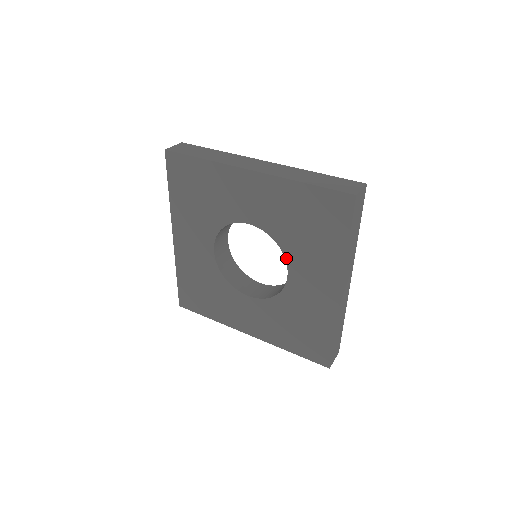
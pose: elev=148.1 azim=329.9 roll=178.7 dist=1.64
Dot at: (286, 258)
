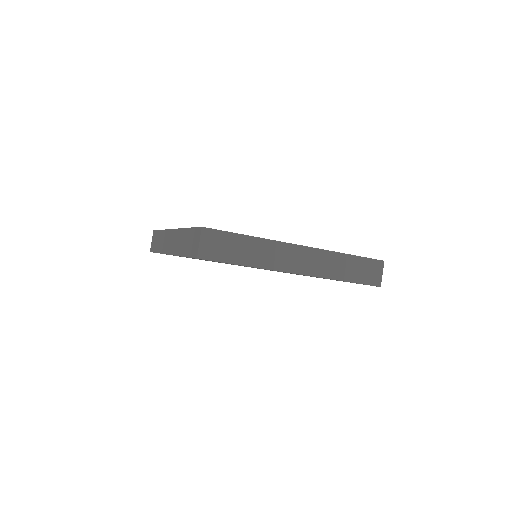
Dot at: occluded
